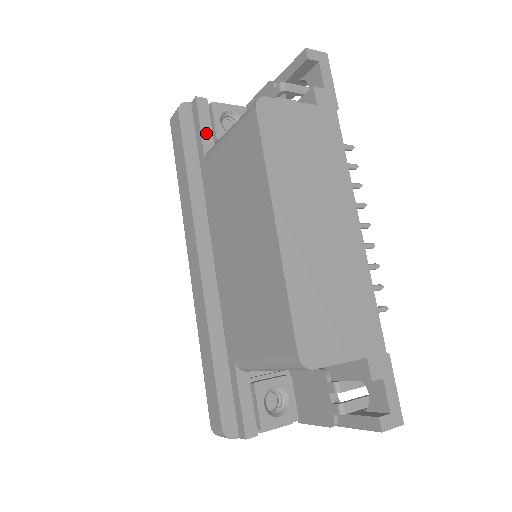
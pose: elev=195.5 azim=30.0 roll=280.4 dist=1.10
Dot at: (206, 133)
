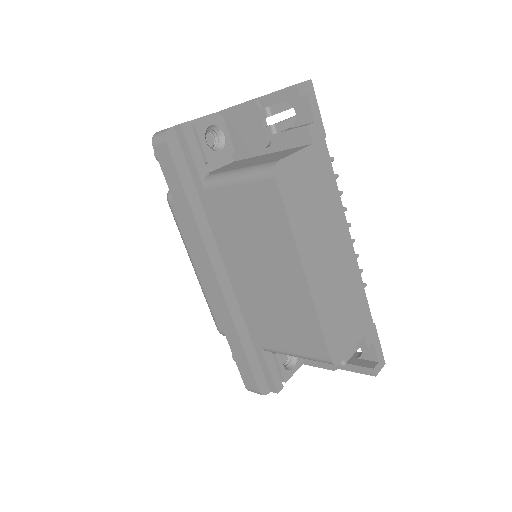
Dot at: (198, 161)
